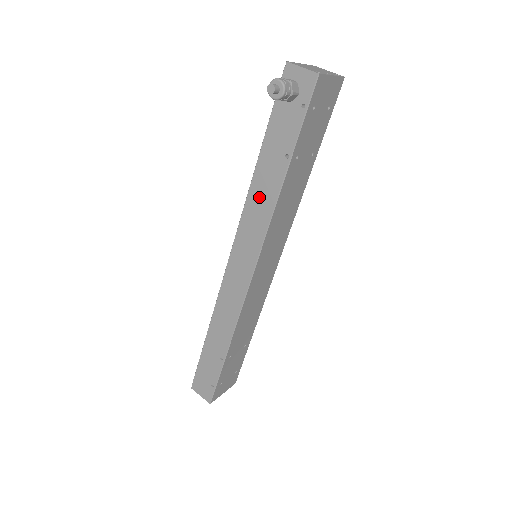
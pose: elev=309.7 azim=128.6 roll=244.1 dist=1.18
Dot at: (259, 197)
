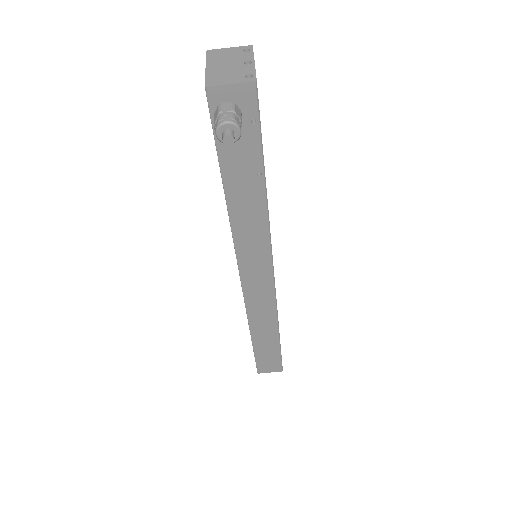
Dot at: (246, 222)
